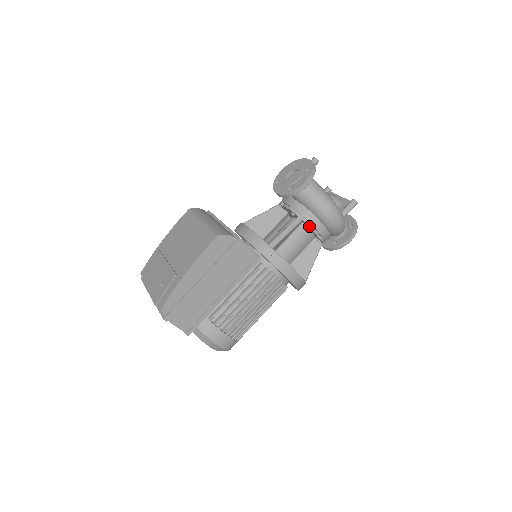
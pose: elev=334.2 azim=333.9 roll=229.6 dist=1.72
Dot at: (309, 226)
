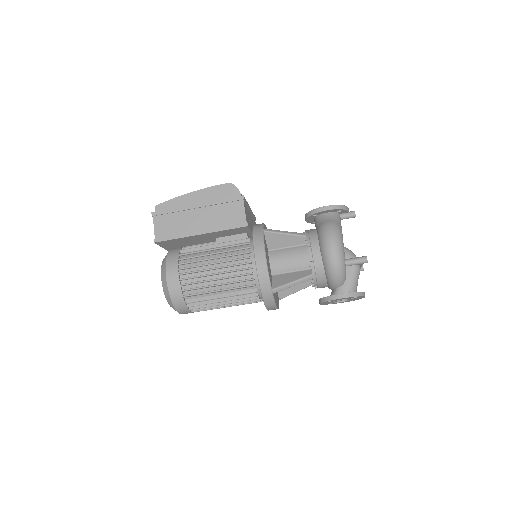
Dot at: (307, 242)
